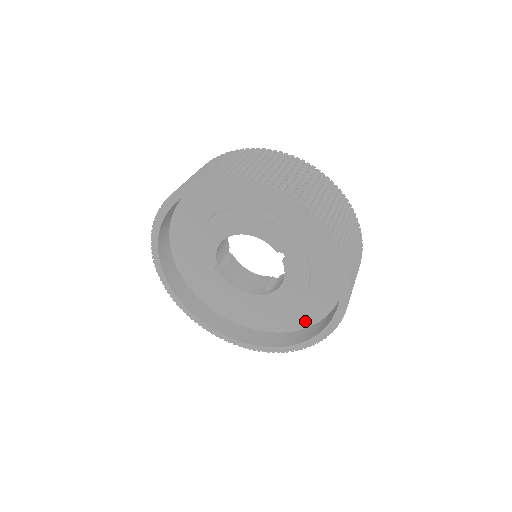
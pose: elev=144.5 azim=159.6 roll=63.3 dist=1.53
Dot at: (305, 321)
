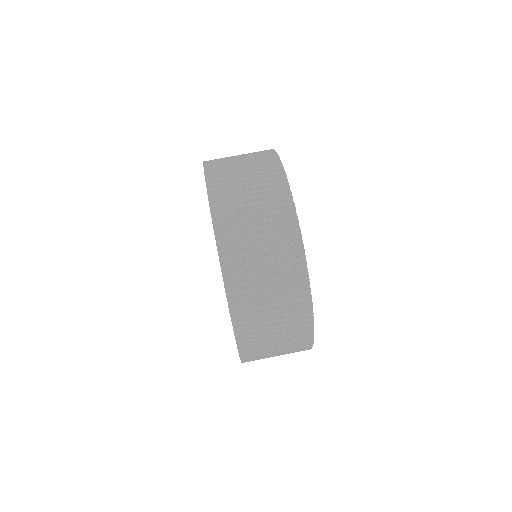
Dot at: occluded
